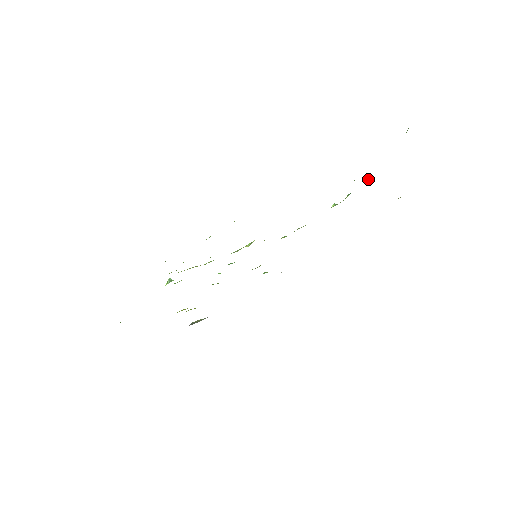
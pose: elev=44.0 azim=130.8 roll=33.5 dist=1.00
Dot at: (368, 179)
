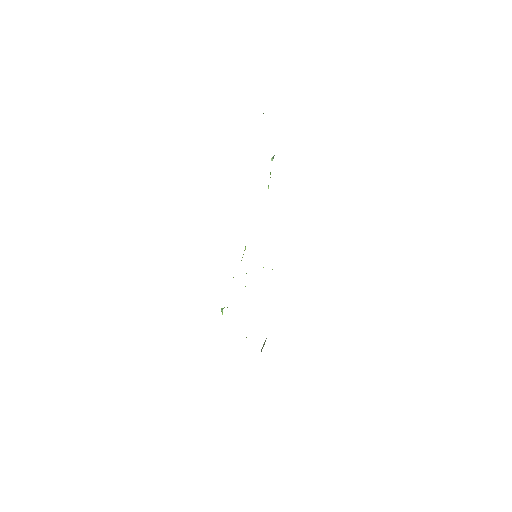
Dot at: (272, 158)
